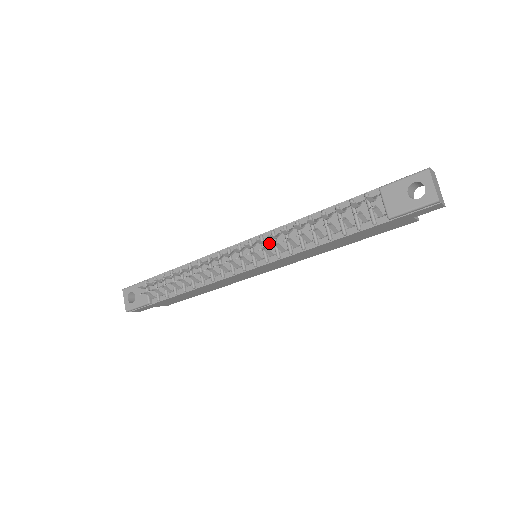
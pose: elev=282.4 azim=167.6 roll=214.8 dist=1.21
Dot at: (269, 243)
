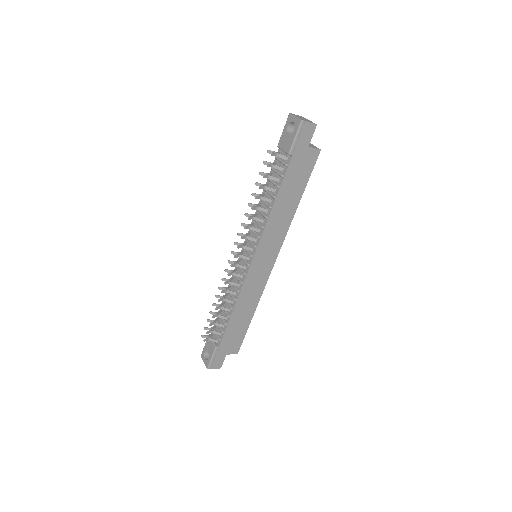
Dot at: (252, 236)
